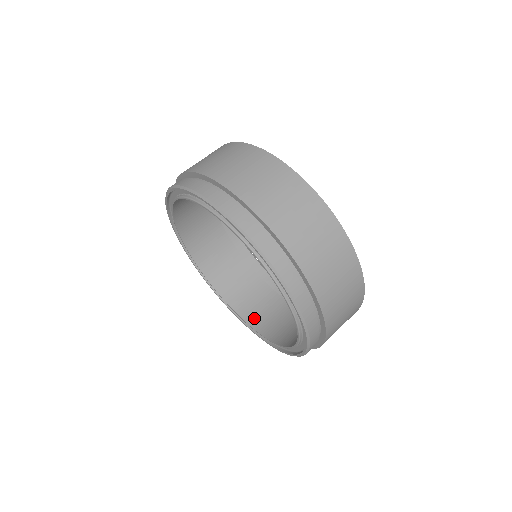
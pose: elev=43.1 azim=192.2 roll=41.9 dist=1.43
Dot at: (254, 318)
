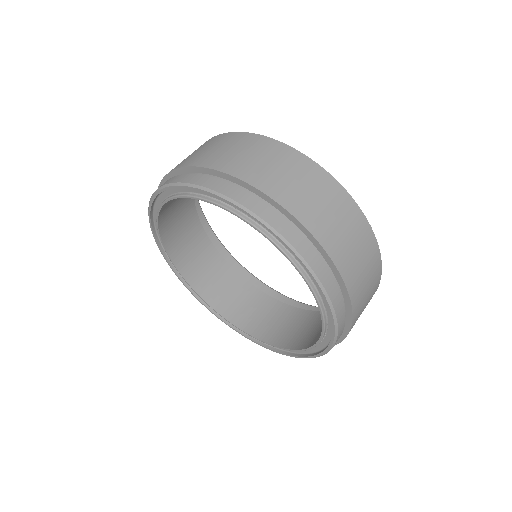
Dot at: (290, 341)
